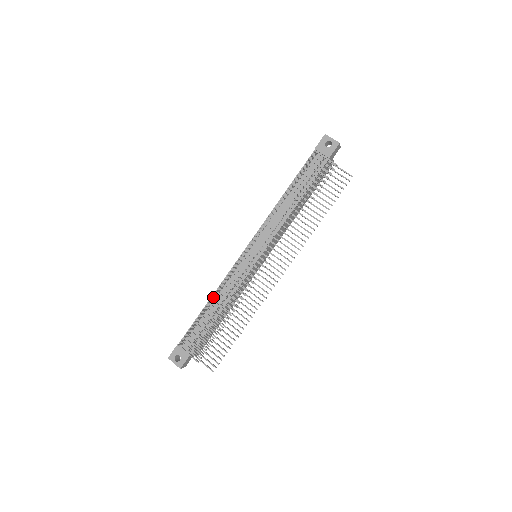
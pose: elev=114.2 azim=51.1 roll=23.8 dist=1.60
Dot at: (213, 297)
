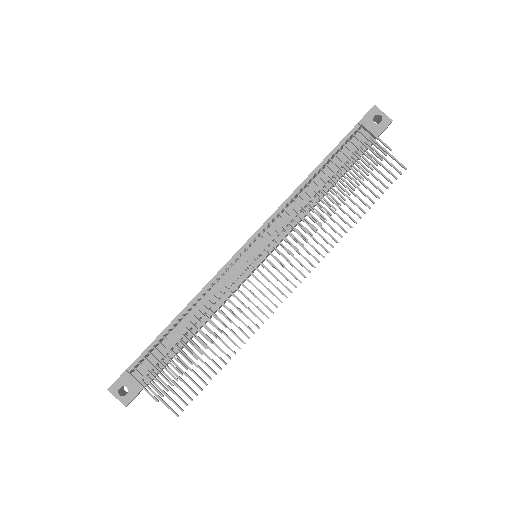
Dot at: (188, 307)
